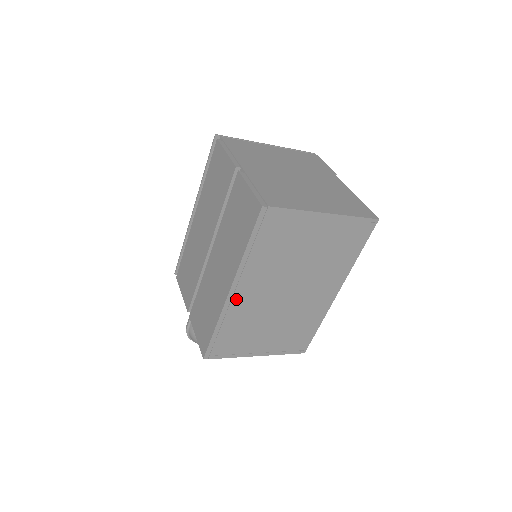
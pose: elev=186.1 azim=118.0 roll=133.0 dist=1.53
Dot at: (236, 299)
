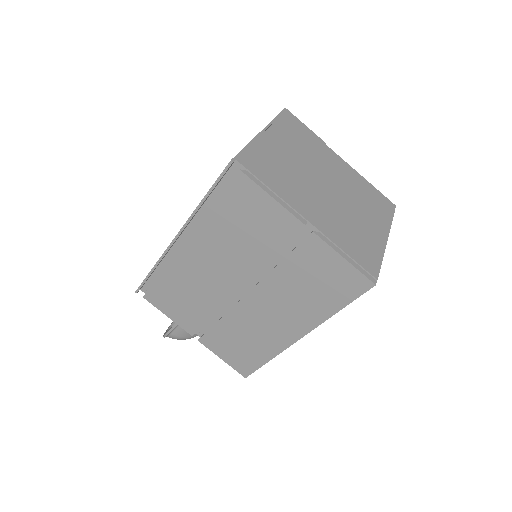
Dot at: occluded
